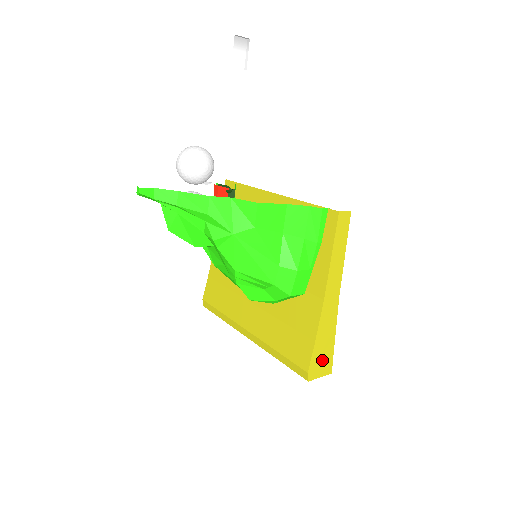
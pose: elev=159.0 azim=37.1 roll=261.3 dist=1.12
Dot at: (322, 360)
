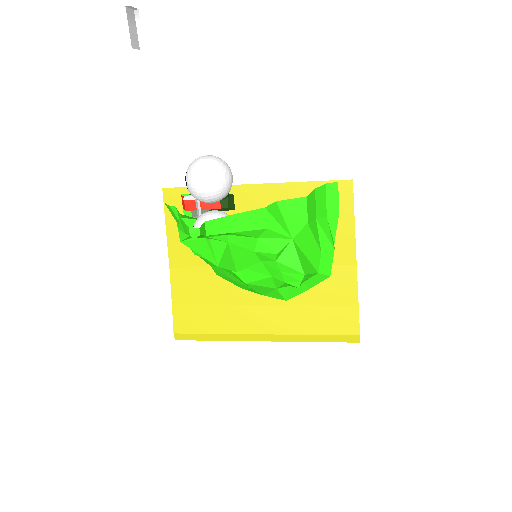
Dot at: occluded
